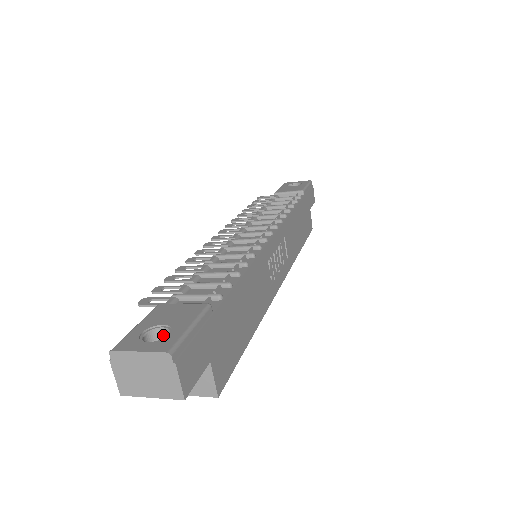
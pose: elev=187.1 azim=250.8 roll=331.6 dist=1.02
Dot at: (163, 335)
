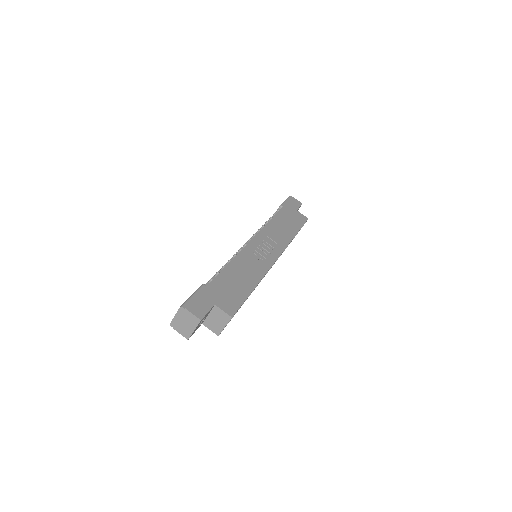
Dot at: occluded
